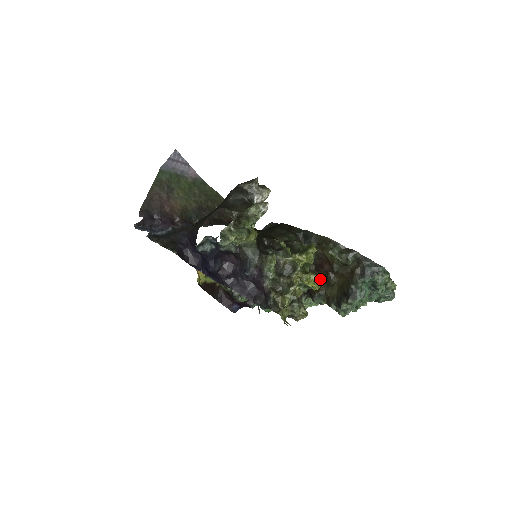
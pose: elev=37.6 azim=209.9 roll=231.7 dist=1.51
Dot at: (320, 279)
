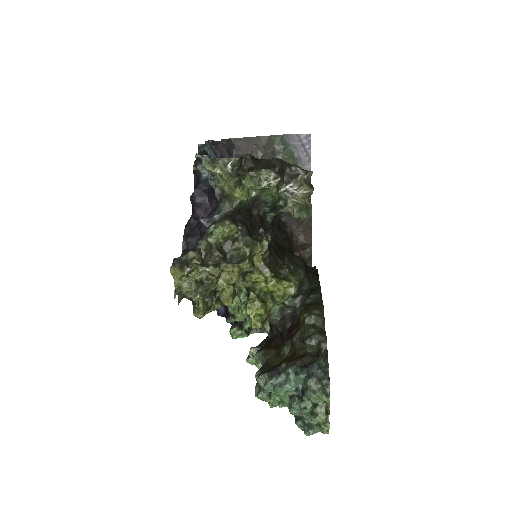
Dot at: (283, 343)
